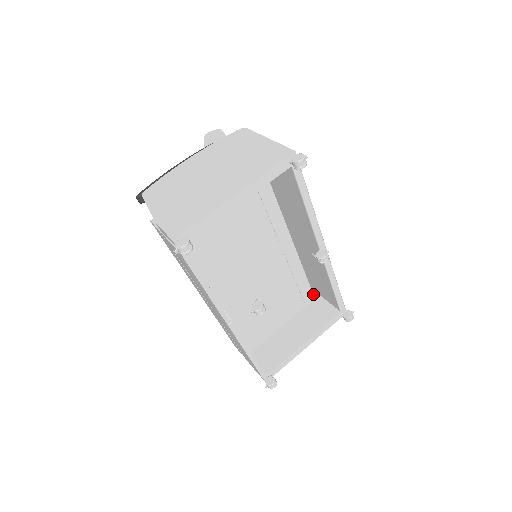
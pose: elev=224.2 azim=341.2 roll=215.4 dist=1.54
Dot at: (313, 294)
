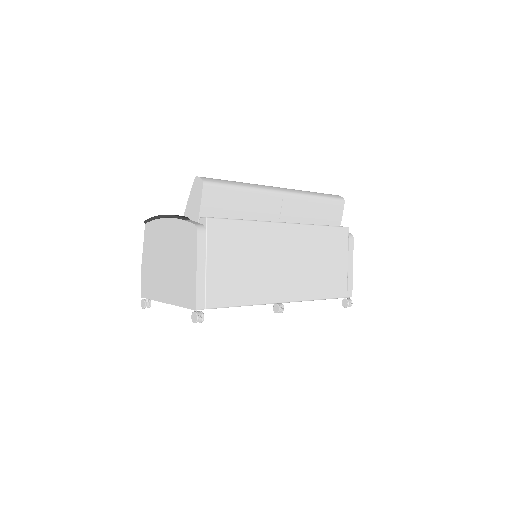
Dot at: occluded
